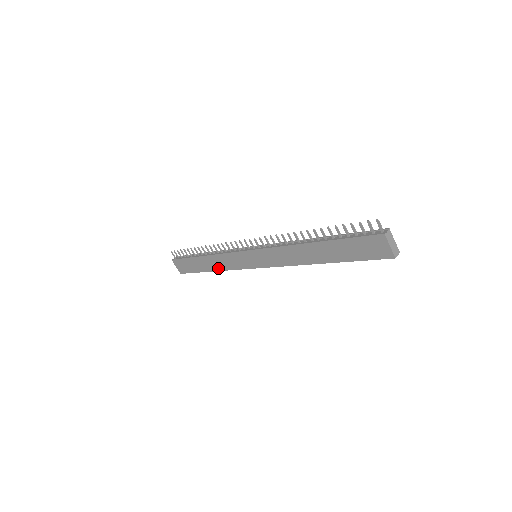
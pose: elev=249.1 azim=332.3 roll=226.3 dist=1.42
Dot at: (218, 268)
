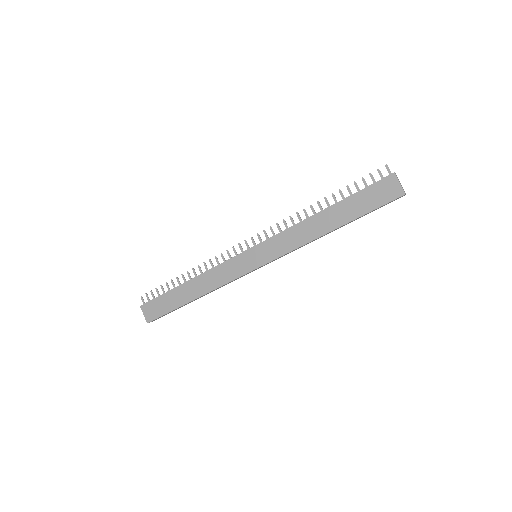
Dot at: (205, 290)
